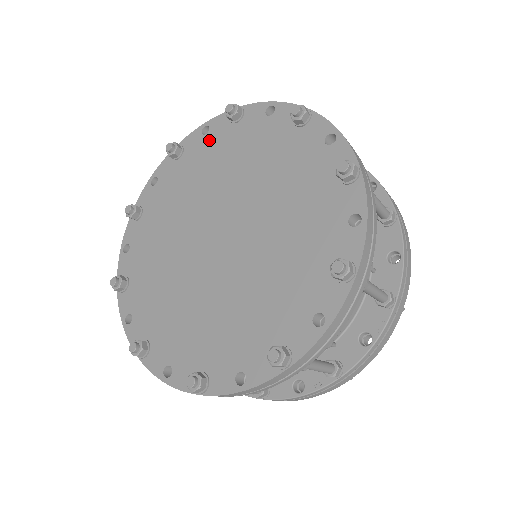
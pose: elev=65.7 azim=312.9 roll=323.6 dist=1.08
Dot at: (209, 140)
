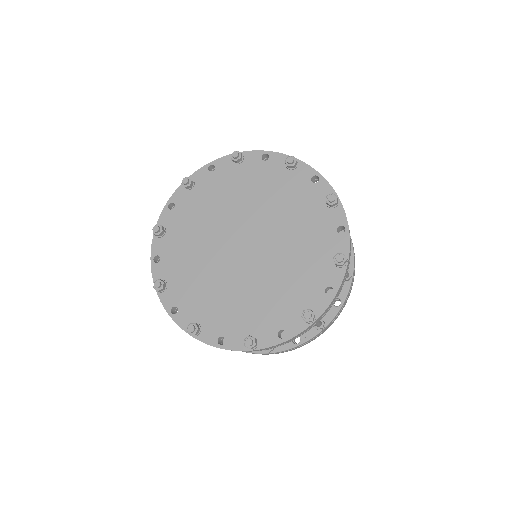
Dot at: (265, 167)
